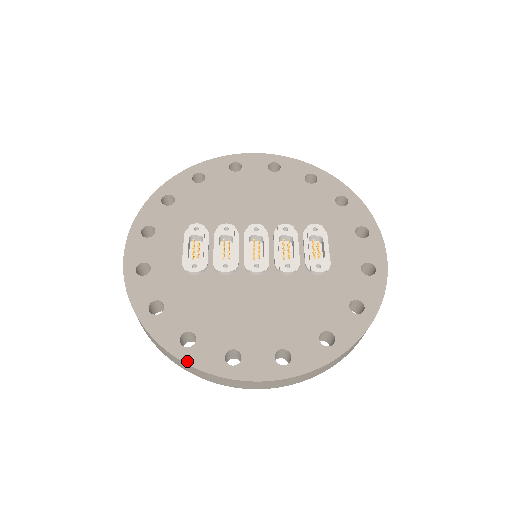
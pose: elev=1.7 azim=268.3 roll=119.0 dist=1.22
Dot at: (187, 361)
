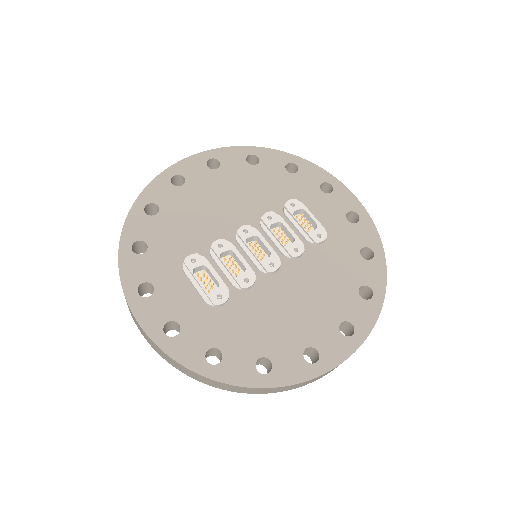
Dot at: (278, 384)
